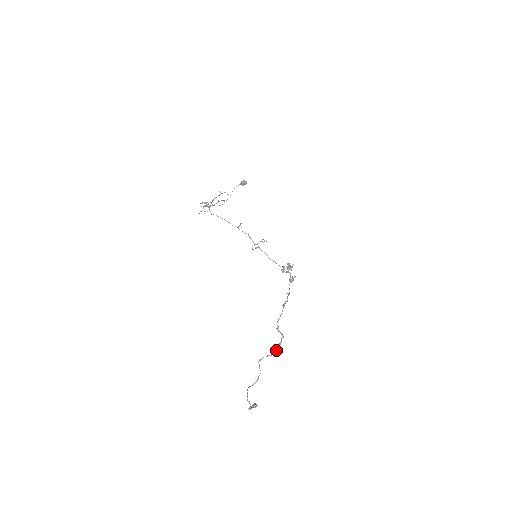
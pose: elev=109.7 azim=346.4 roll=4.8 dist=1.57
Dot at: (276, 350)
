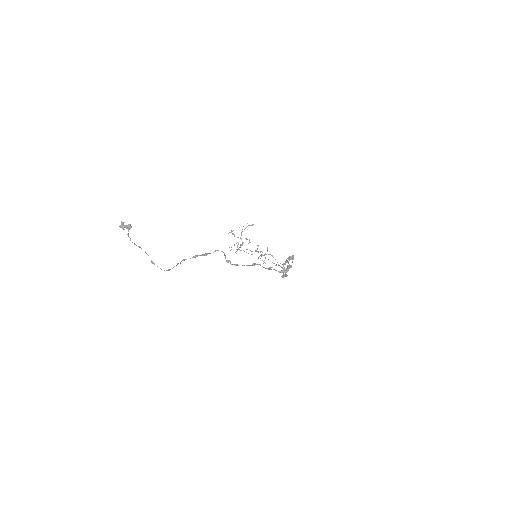
Dot at: (205, 253)
